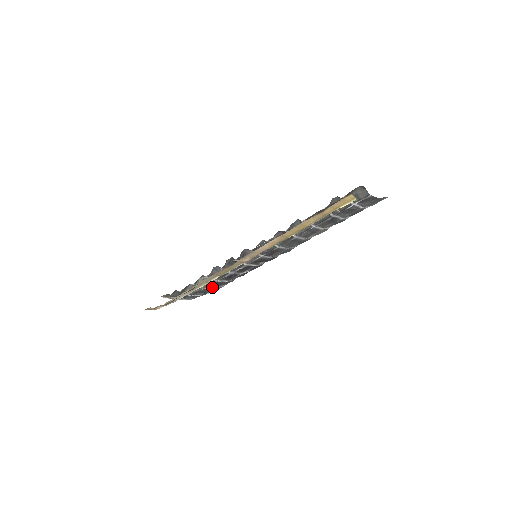
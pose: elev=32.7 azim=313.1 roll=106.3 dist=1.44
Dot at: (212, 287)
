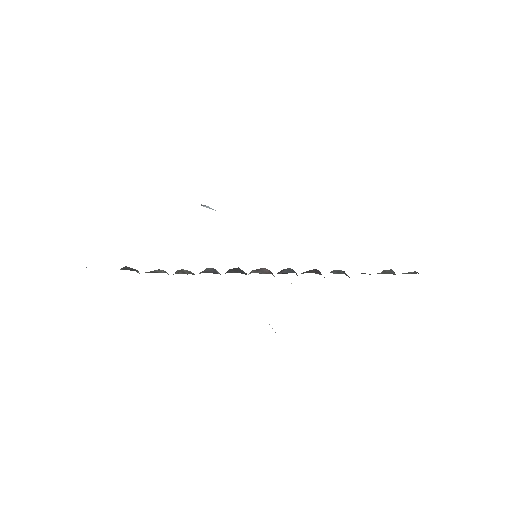
Dot at: occluded
